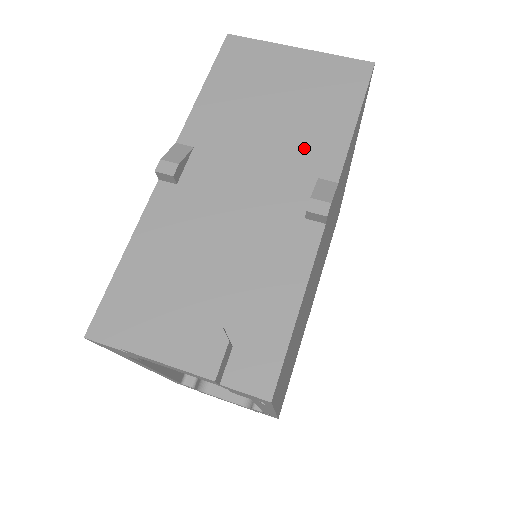
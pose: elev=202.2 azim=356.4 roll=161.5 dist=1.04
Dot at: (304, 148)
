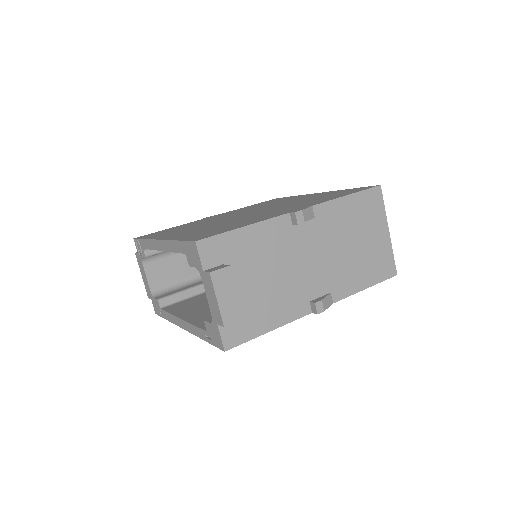
Dot at: (341, 274)
